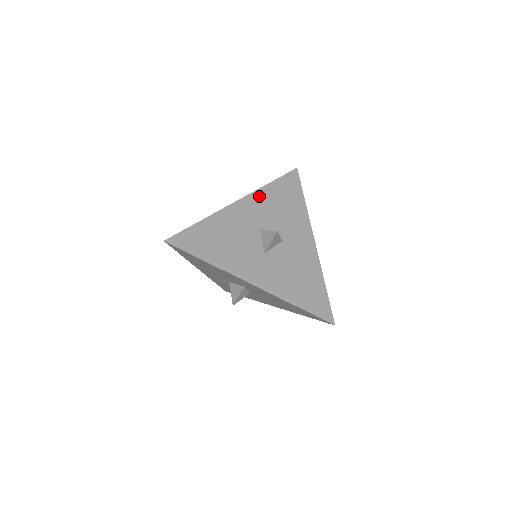
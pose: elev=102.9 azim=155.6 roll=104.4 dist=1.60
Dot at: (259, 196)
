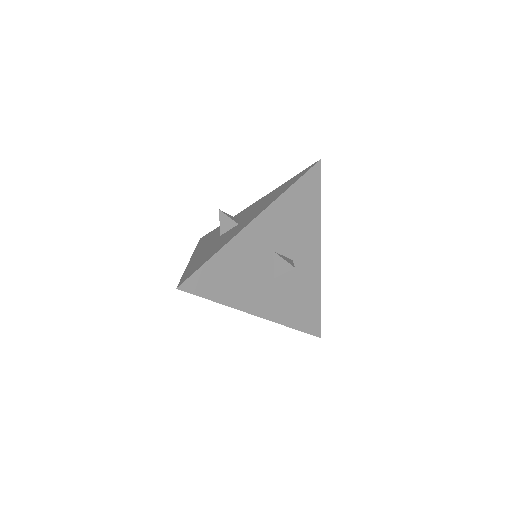
Dot at: (278, 207)
